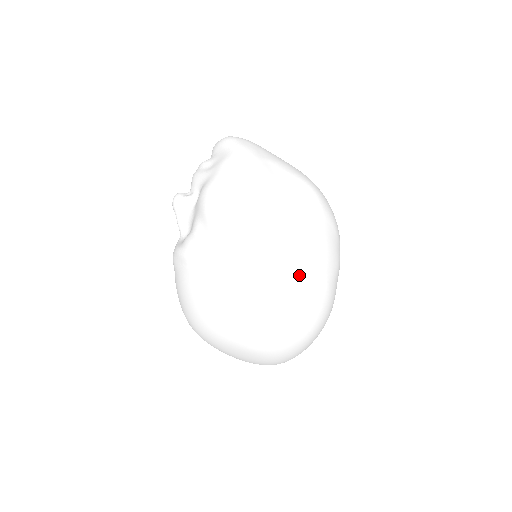
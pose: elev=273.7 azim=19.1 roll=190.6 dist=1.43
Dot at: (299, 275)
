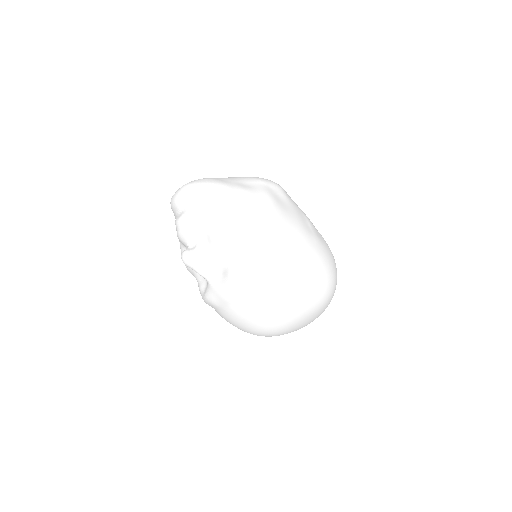
Dot at: (313, 236)
